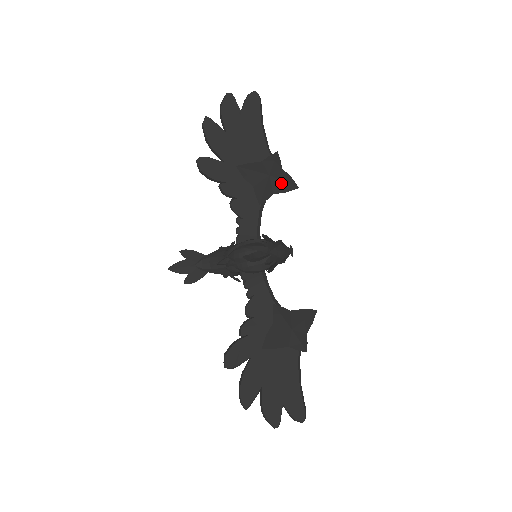
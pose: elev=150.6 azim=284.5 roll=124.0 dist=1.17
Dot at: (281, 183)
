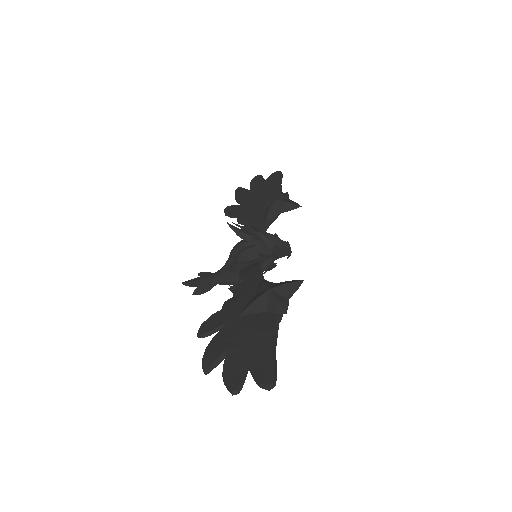
Dot at: (285, 204)
